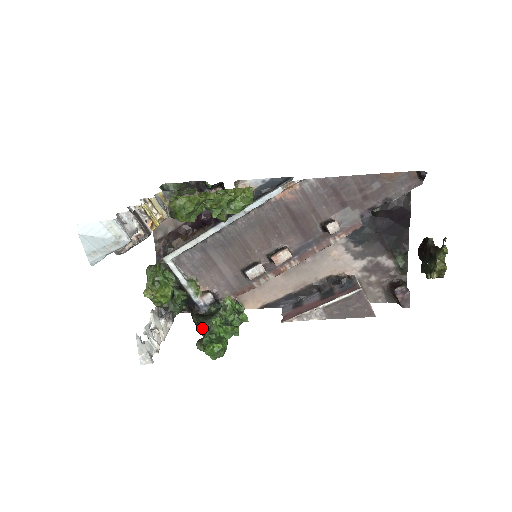
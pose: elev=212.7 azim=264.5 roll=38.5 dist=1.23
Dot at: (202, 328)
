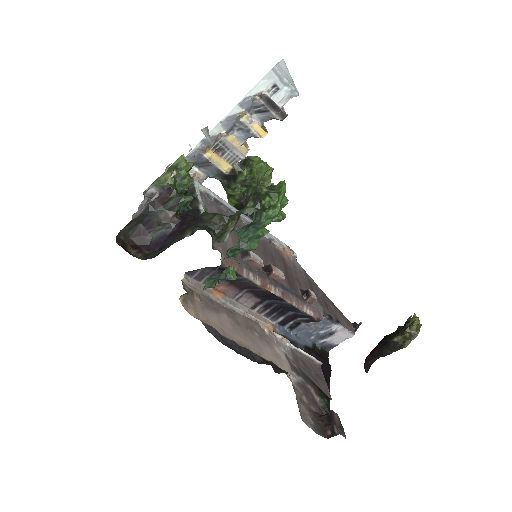
Dot at: (212, 222)
